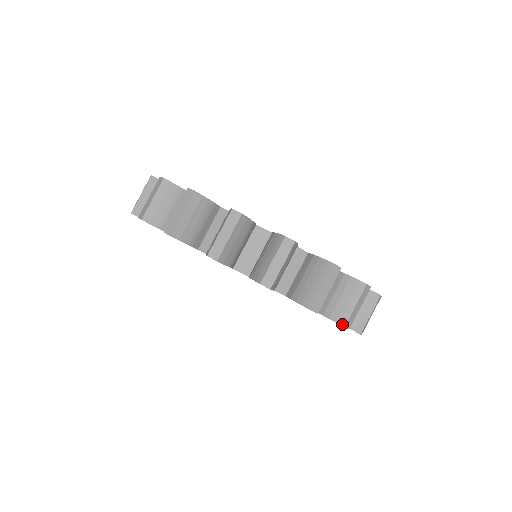
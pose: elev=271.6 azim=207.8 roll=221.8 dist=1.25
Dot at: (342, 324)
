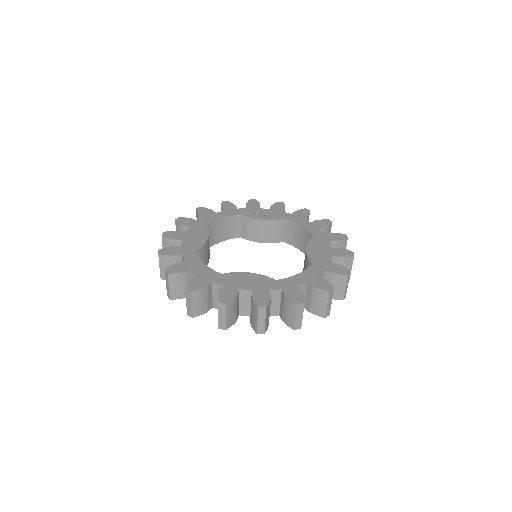
Dot at: occluded
